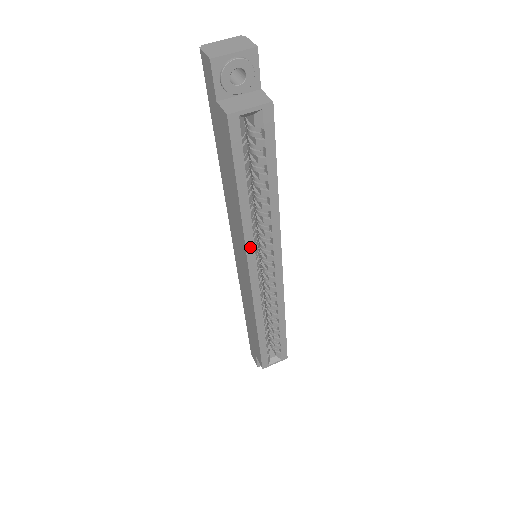
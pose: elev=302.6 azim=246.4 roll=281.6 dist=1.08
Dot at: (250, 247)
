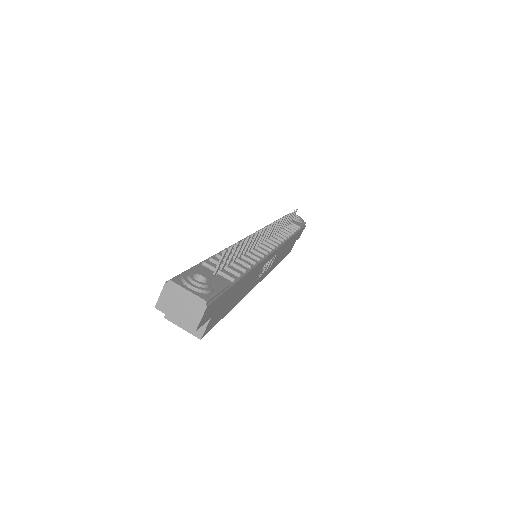
Dot at: occluded
